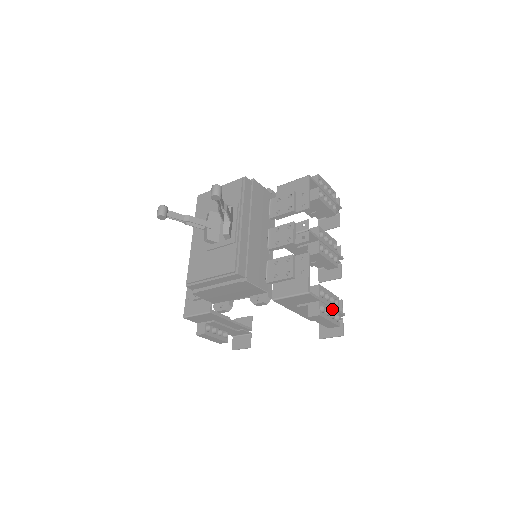
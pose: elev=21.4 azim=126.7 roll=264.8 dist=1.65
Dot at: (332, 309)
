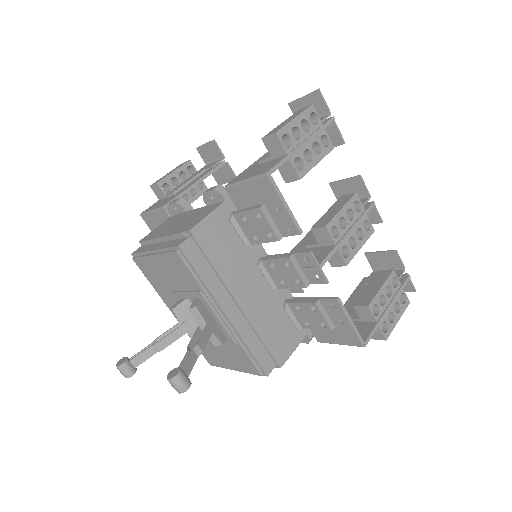
Dot at: (394, 301)
